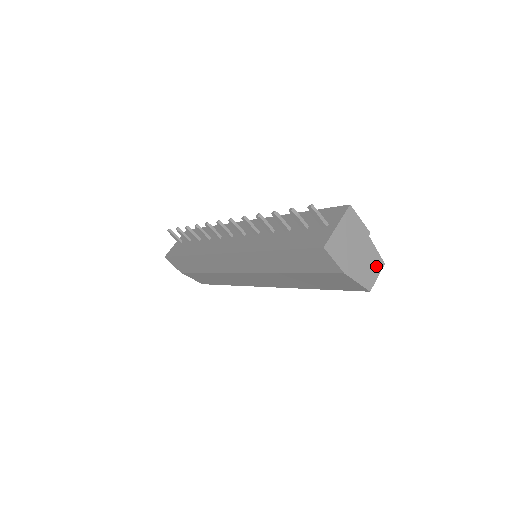
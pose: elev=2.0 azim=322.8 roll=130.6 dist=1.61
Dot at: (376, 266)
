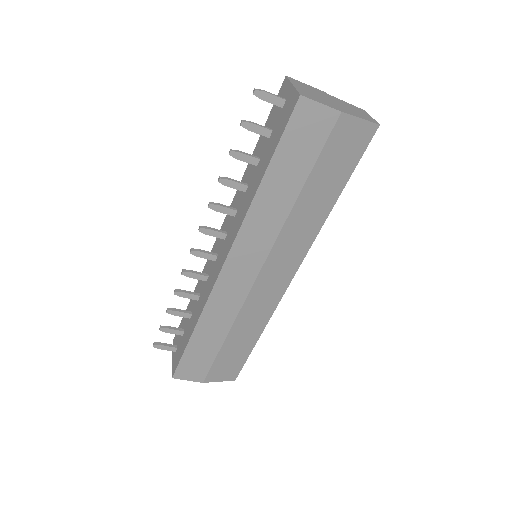
Dot at: (360, 111)
